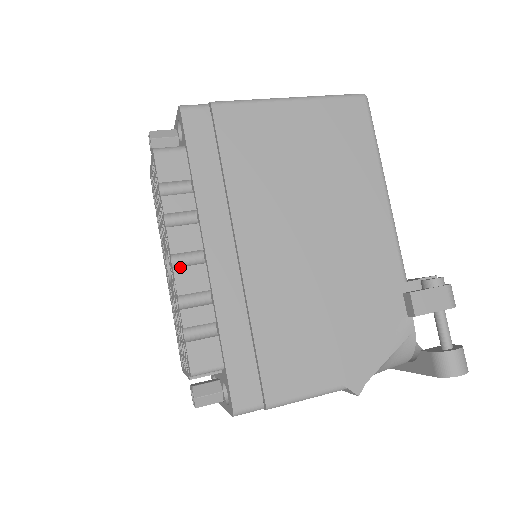
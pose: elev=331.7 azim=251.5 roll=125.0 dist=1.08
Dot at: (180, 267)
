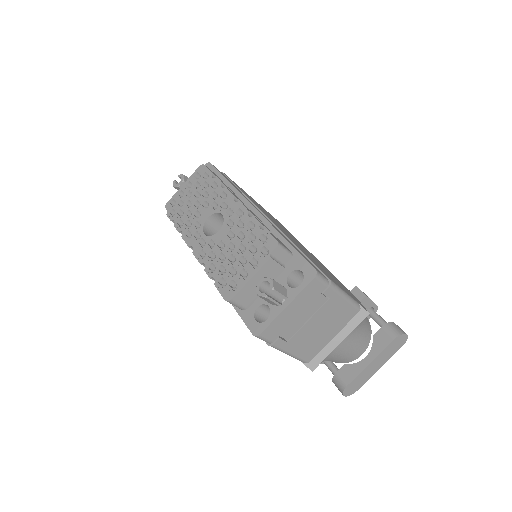
Dot at: occluded
